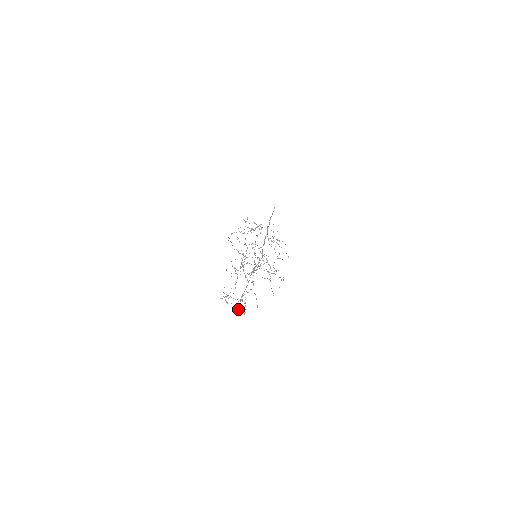
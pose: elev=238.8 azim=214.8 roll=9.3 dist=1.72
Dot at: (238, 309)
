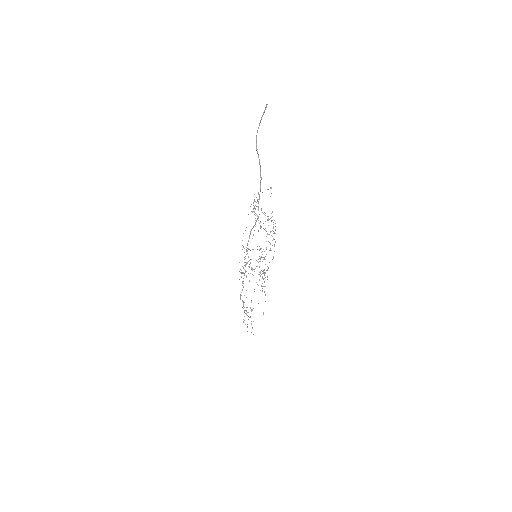
Dot at: occluded
